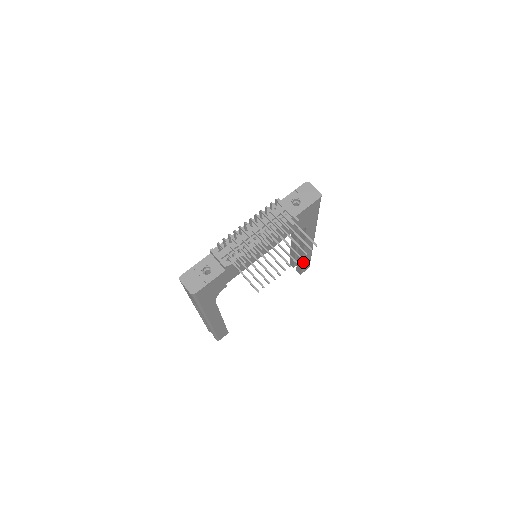
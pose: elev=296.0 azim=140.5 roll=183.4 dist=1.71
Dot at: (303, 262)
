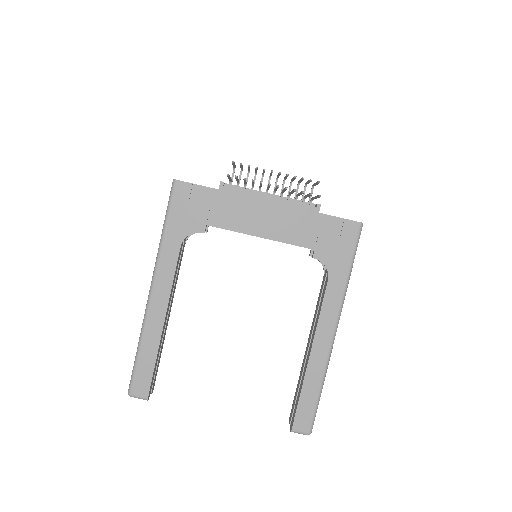
Dot at: (304, 386)
